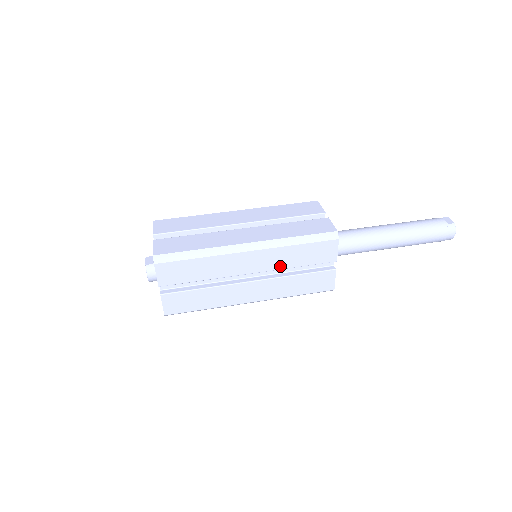
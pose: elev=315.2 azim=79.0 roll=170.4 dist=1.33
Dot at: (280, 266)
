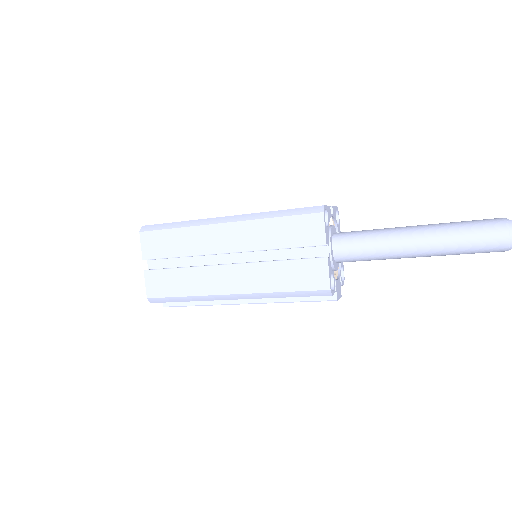
Dot at: (259, 246)
